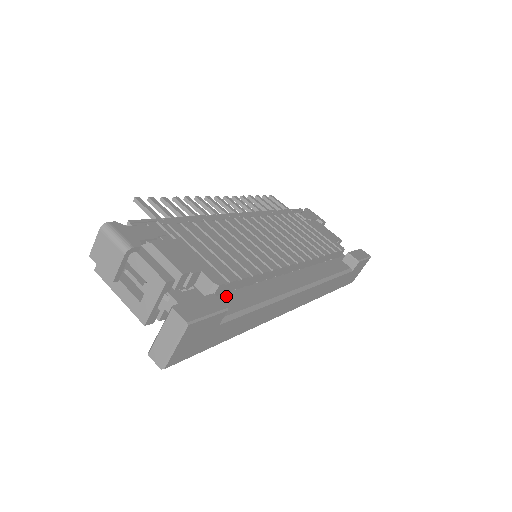
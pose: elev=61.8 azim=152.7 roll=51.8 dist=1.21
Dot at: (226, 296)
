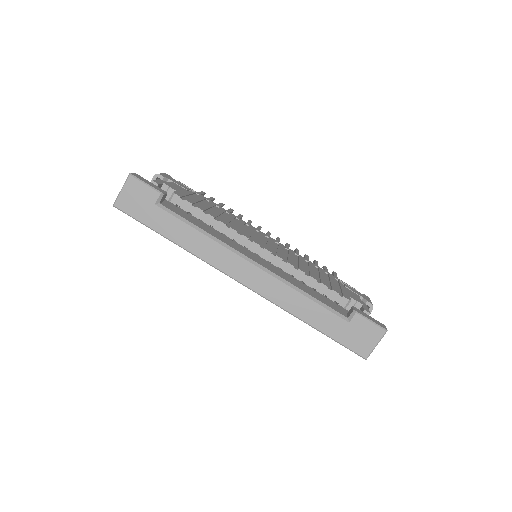
Dot at: (182, 213)
